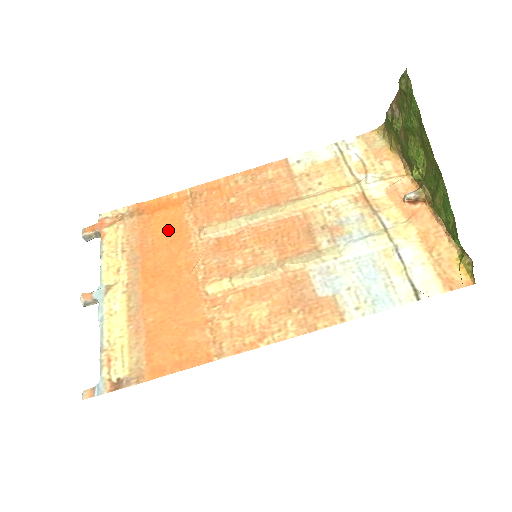
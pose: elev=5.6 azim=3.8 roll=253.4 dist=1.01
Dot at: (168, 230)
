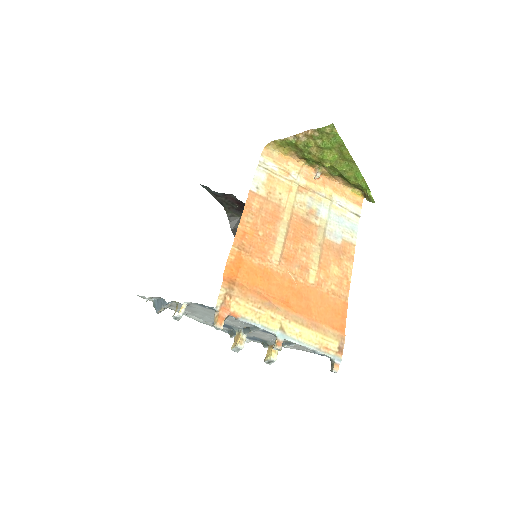
Dot at: (258, 277)
